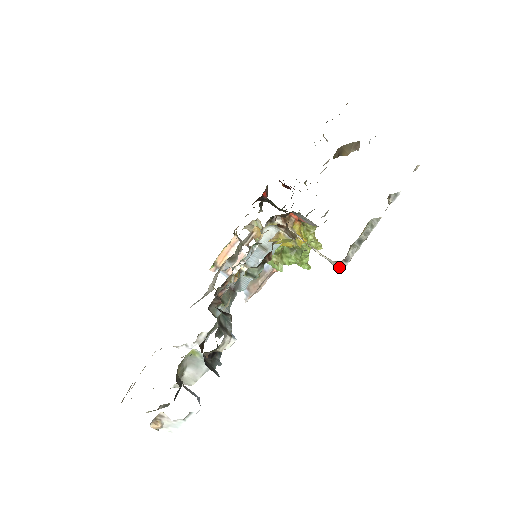
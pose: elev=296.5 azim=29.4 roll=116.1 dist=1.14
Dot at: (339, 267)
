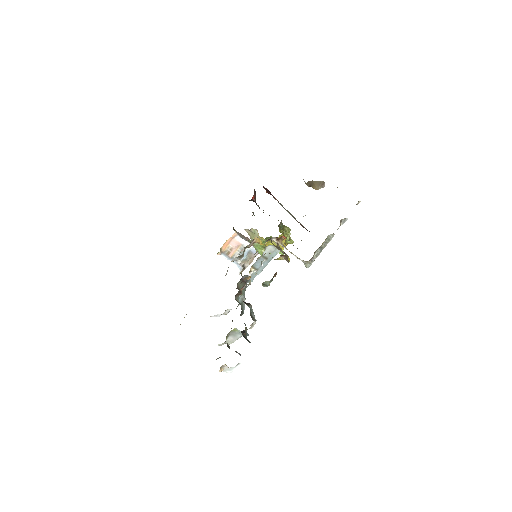
Dot at: (308, 265)
